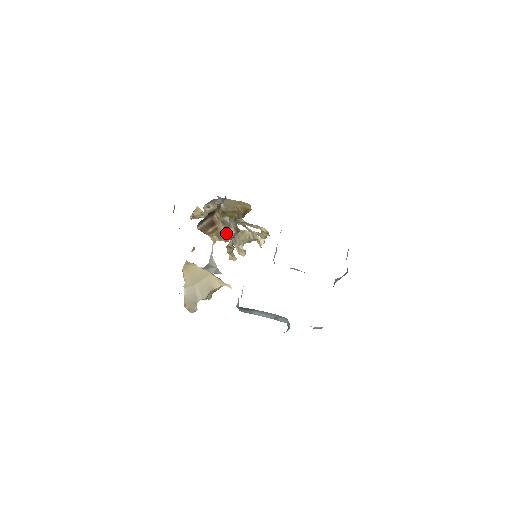
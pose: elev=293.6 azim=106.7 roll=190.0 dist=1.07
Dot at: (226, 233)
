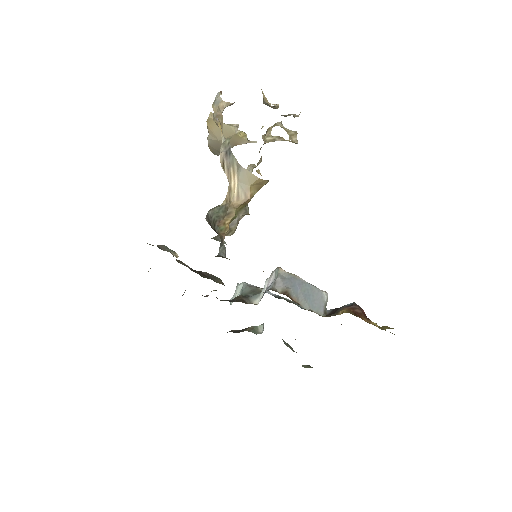
Dot at: (232, 234)
